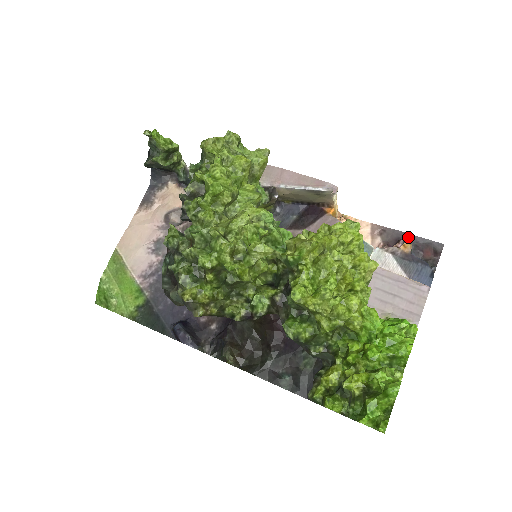
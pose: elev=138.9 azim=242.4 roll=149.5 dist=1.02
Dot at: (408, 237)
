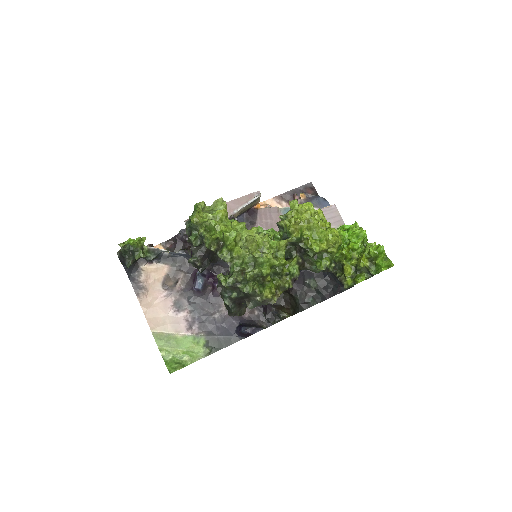
Dot at: (295, 191)
